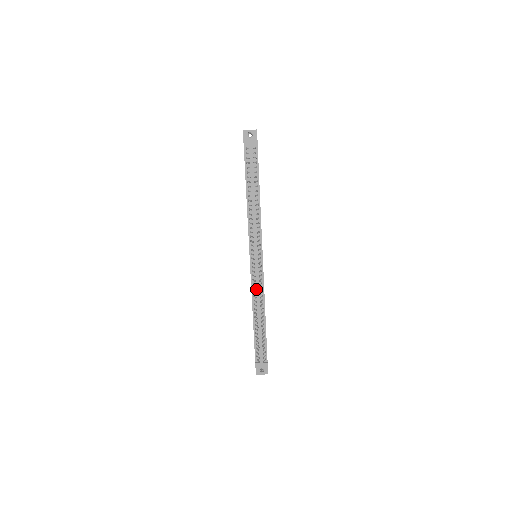
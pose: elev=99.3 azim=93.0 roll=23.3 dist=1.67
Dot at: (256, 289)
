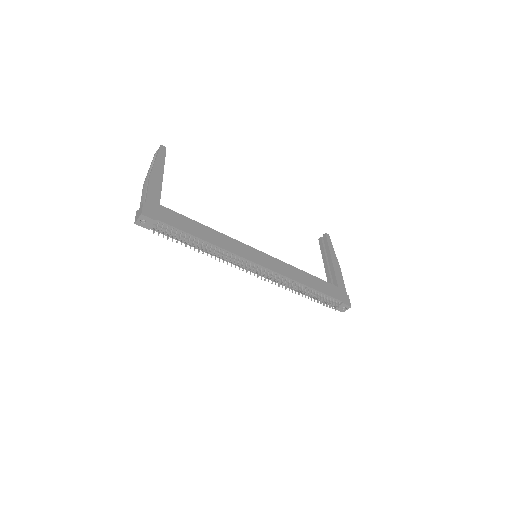
Dot at: (280, 281)
